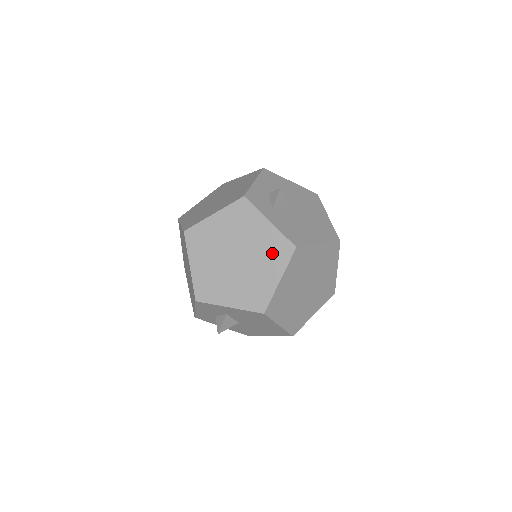
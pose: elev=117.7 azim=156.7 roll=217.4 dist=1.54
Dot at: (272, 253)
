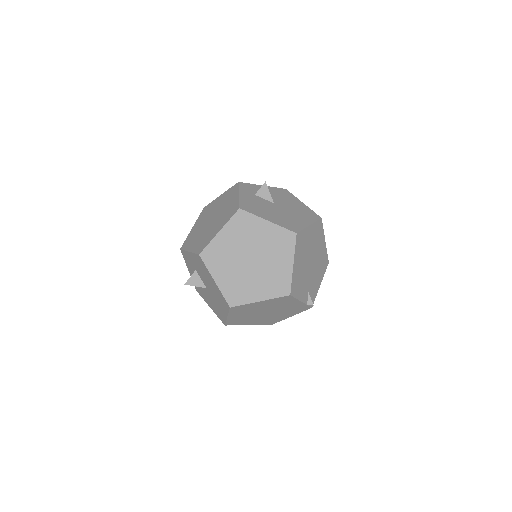
Dot at: (227, 214)
